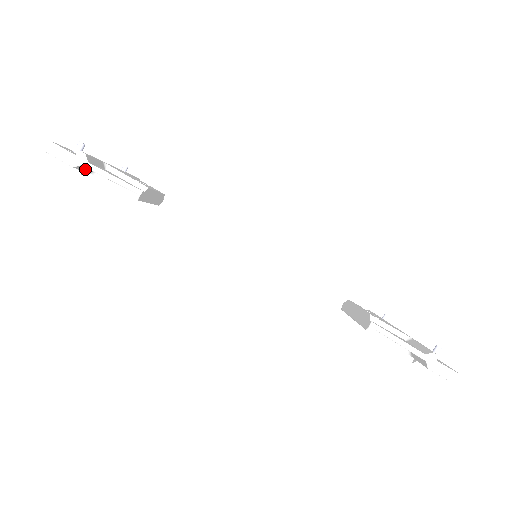
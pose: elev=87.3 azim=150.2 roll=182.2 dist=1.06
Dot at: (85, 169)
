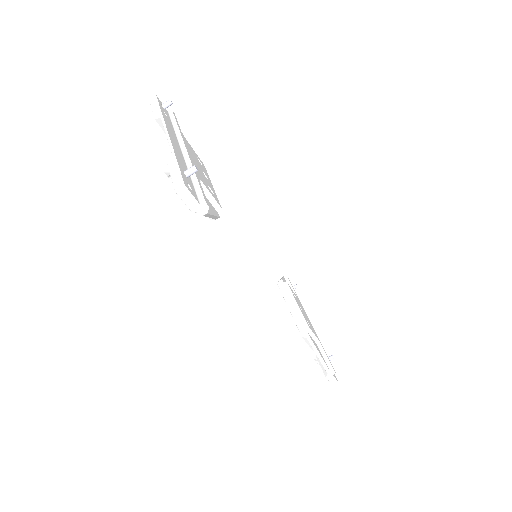
Dot at: occluded
